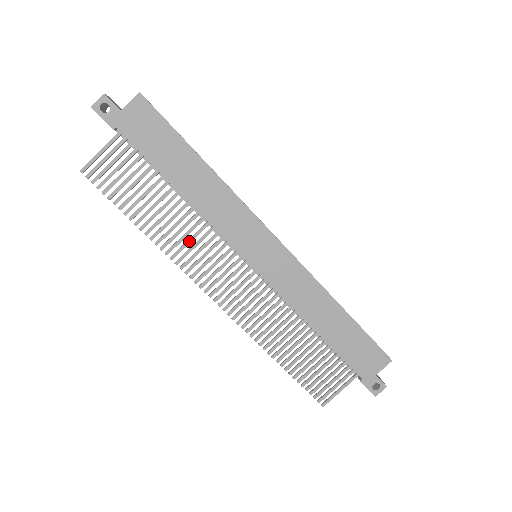
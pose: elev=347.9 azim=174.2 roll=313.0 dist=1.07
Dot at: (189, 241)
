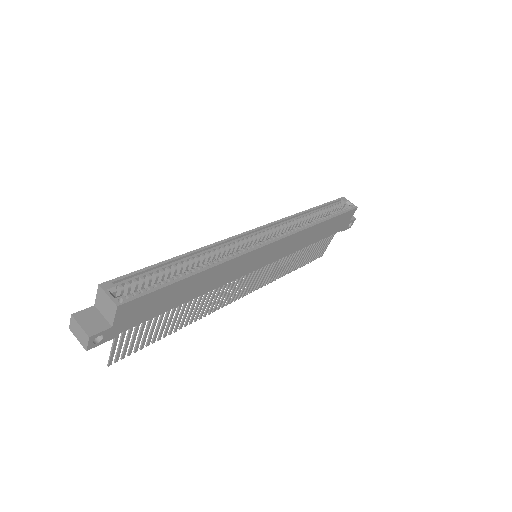
Dot at: (211, 301)
